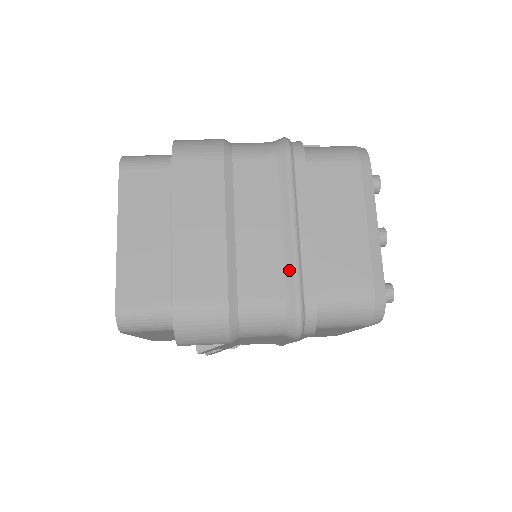
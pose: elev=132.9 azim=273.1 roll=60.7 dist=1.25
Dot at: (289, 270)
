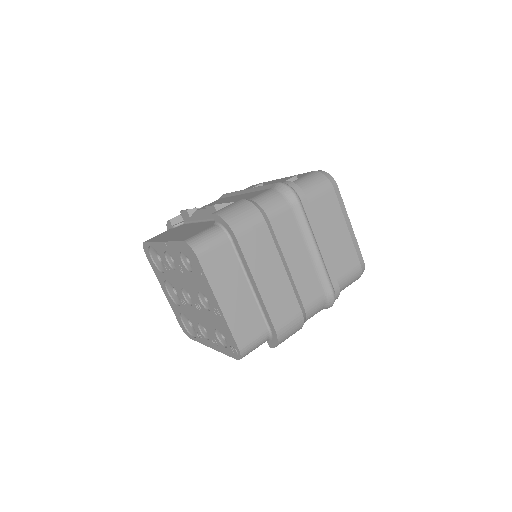
Dot at: (323, 276)
